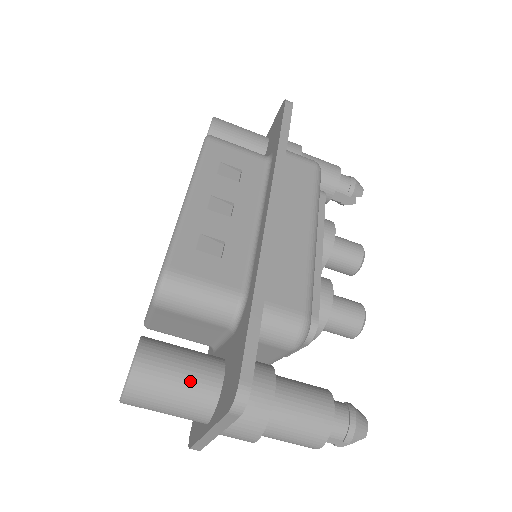
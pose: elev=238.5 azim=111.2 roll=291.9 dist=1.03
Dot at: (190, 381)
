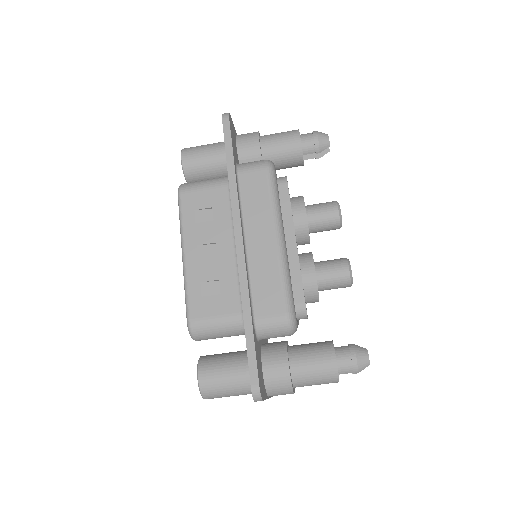
Dot at: (235, 379)
